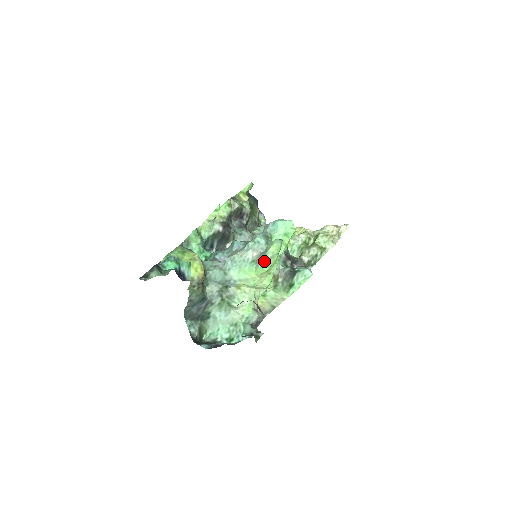
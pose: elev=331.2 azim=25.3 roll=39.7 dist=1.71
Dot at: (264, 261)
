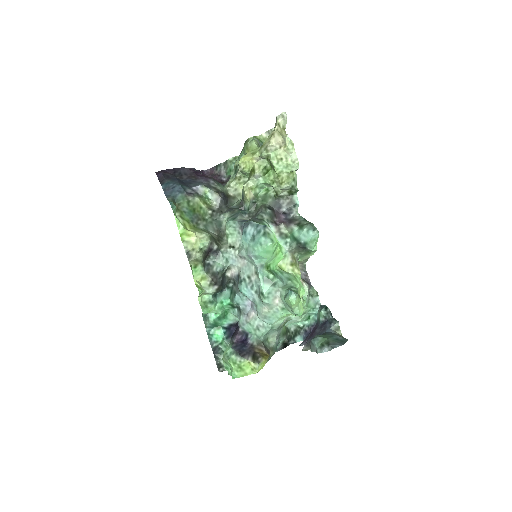
Dot at: (297, 314)
